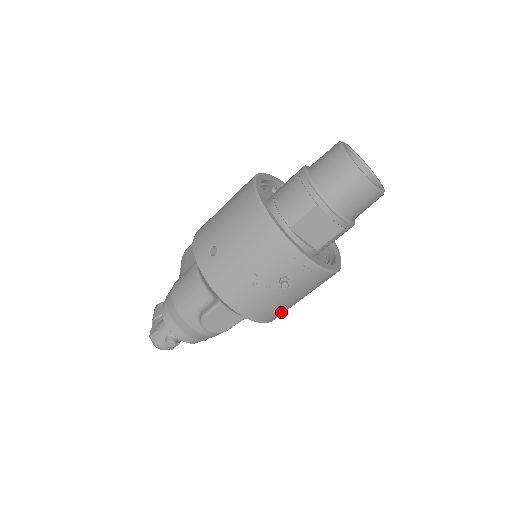
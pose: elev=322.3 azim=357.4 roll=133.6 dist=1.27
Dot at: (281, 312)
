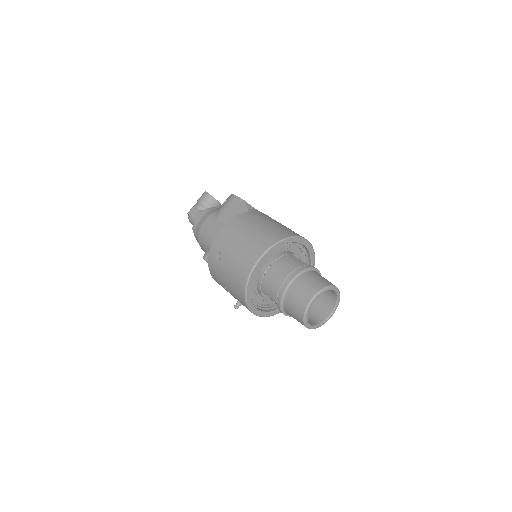
Dot at: occluded
